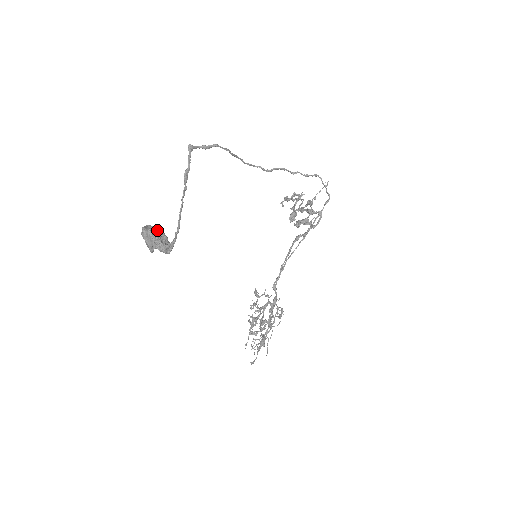
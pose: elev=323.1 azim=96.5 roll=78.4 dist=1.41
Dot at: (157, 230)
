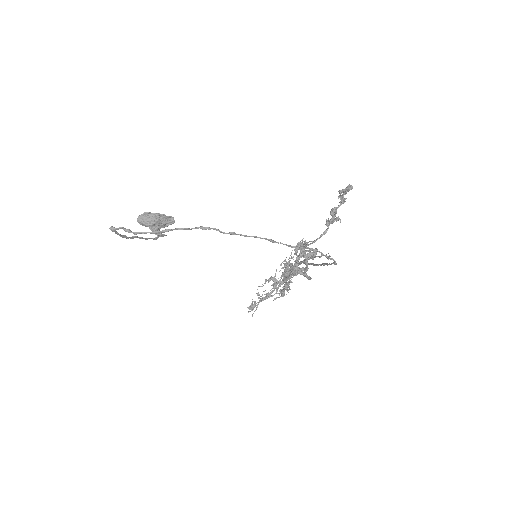
Dot at: (154, 218)
